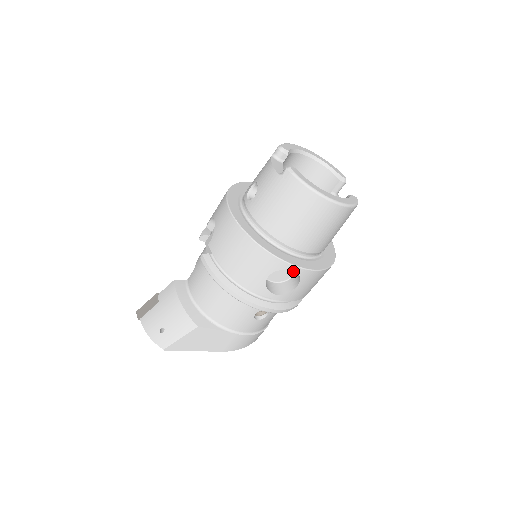
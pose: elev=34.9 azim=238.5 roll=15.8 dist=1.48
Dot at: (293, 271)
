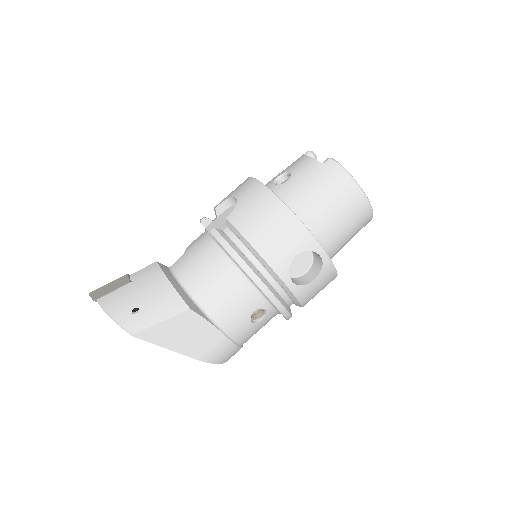
Dot at: (307, 267)
